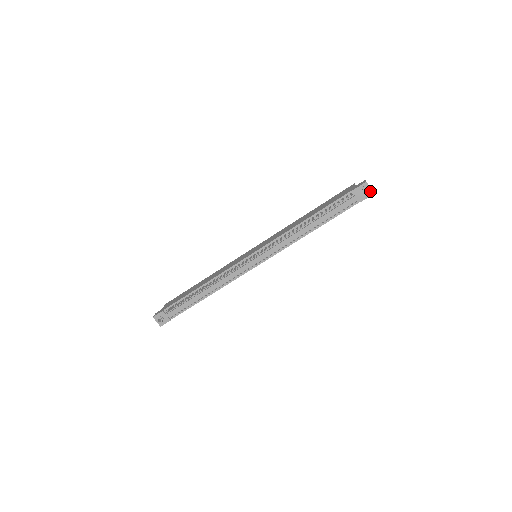
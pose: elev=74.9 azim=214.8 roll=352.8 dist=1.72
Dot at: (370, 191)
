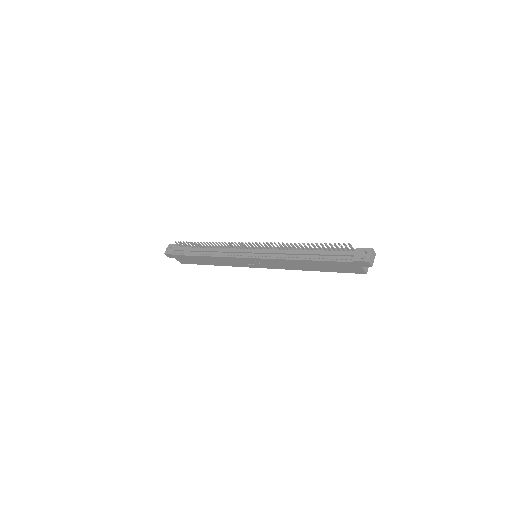
Dot at: (367, 256)
